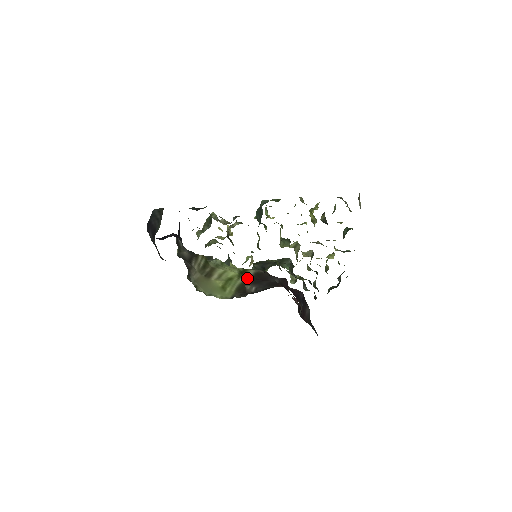
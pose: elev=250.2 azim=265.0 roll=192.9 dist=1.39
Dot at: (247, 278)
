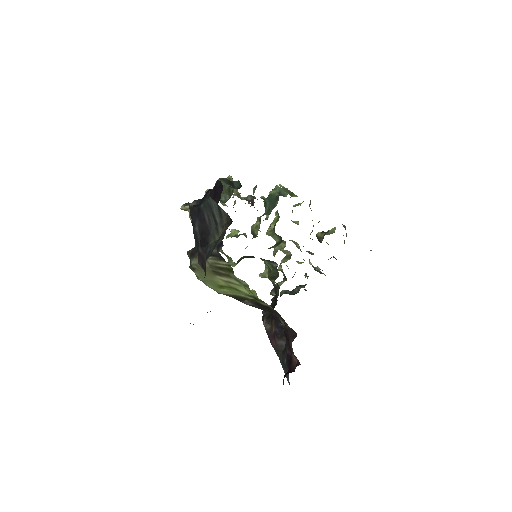
Dot at: (254, 299)
